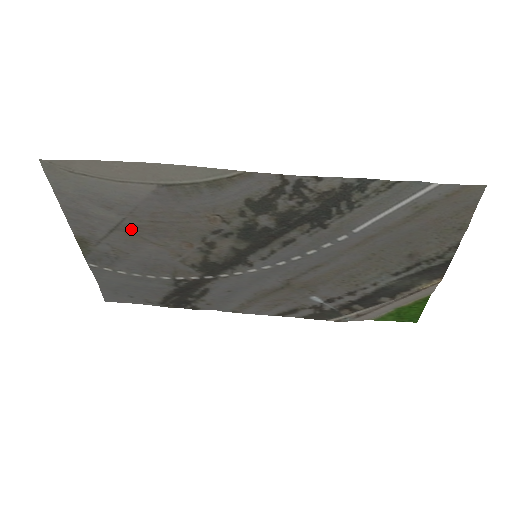
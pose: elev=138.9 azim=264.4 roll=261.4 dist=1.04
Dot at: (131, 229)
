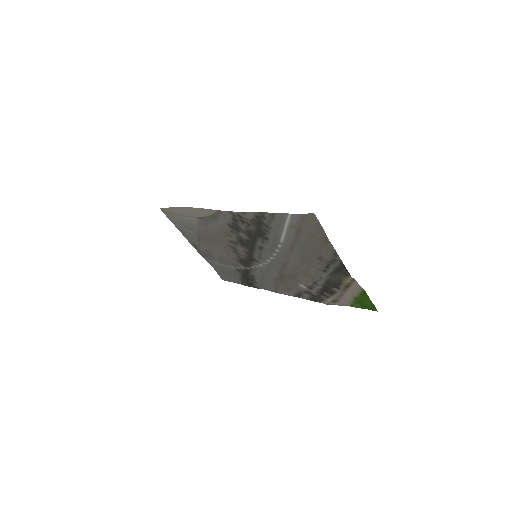
Dot at: (204, 240)
